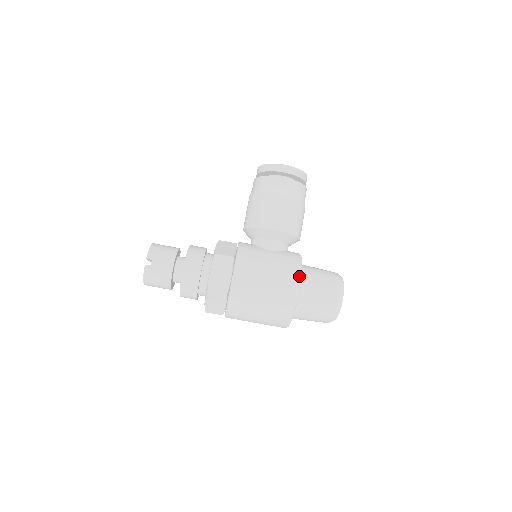
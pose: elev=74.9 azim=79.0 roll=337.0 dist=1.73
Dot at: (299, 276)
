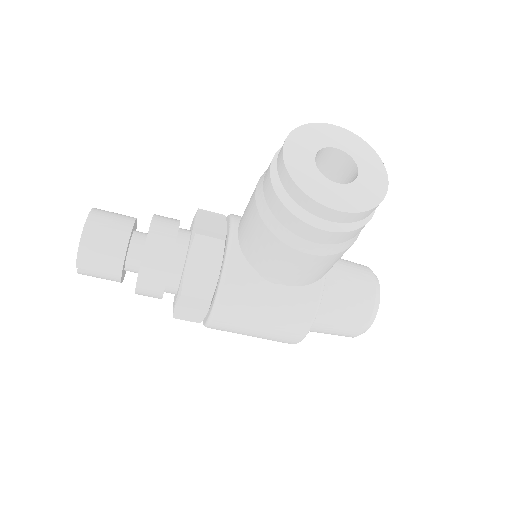
Dot at: (306, 333)
